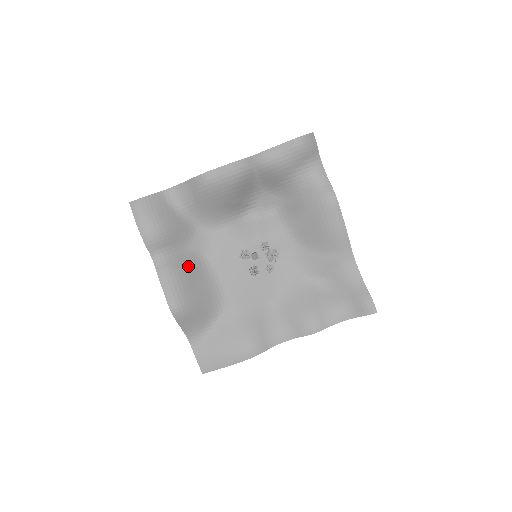
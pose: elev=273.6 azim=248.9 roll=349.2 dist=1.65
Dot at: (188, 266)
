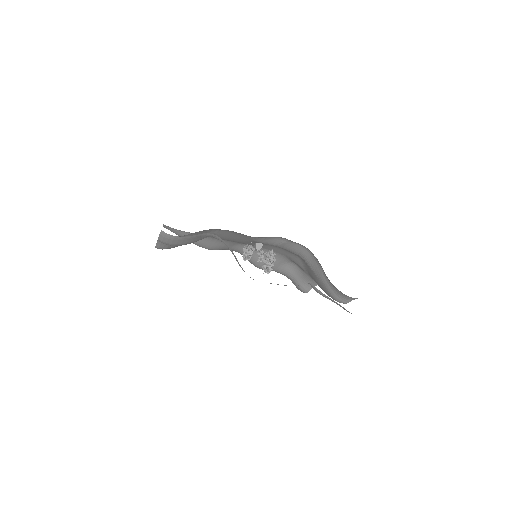
Dot at: occluded
